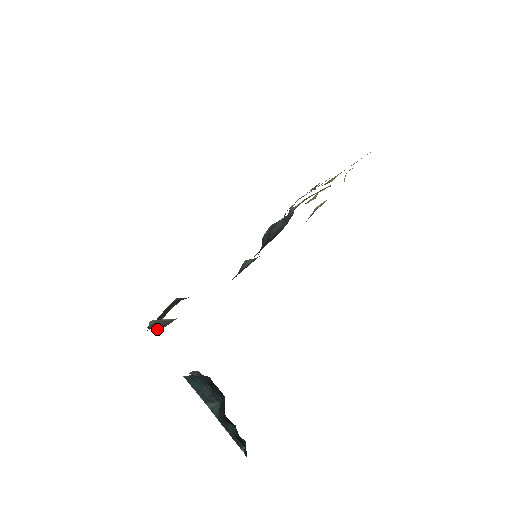
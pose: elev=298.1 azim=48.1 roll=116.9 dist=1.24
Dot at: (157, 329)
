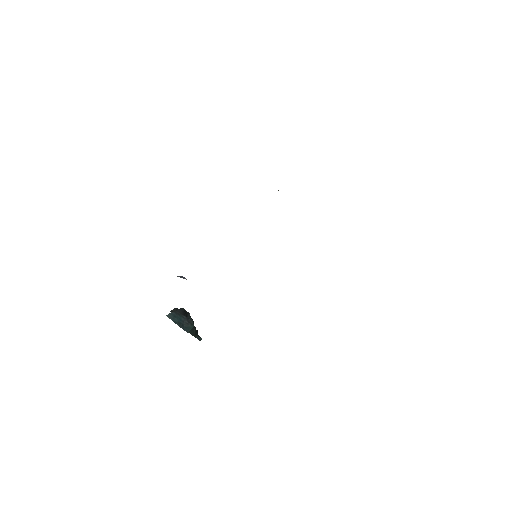
Dot at: occluded
